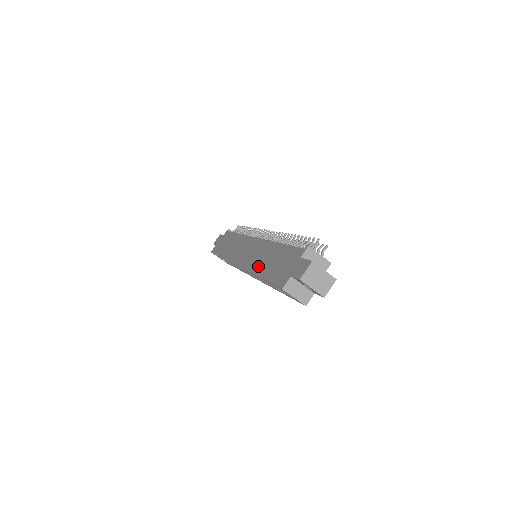
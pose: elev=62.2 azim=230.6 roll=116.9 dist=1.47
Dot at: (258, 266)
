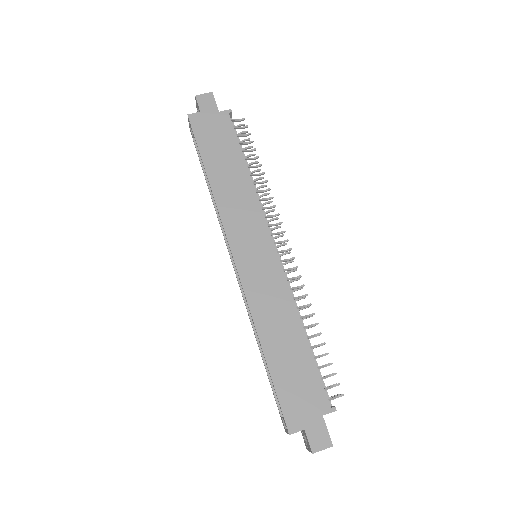
Dot at: (268, 330)
